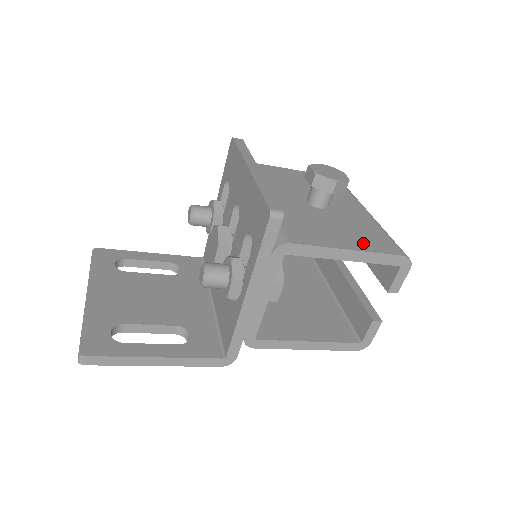
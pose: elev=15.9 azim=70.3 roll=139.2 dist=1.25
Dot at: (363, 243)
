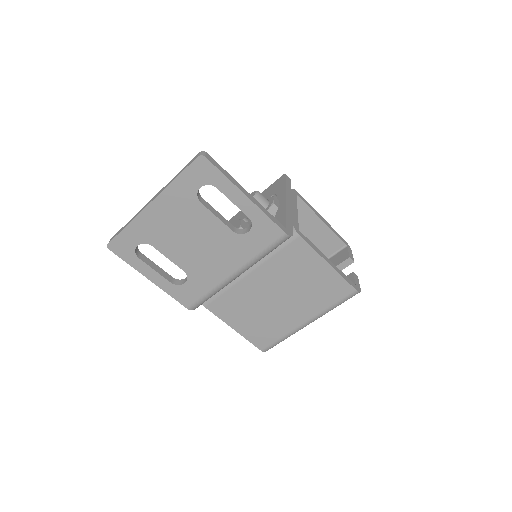
Dot at: occluded
